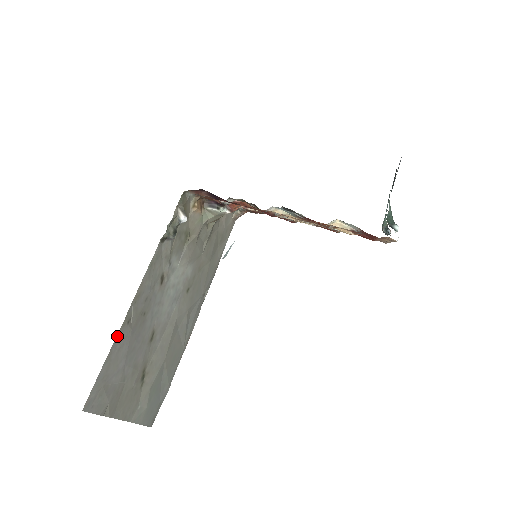
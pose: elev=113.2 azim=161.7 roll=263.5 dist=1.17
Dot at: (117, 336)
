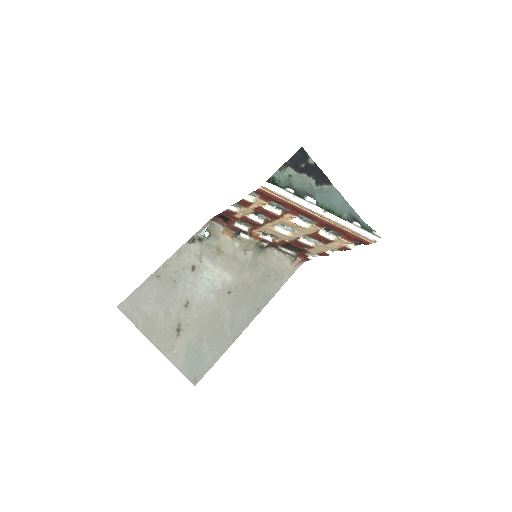
Dot at: (147, 280)
